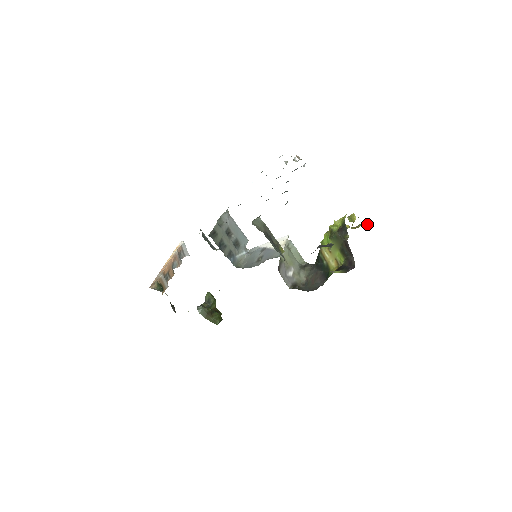
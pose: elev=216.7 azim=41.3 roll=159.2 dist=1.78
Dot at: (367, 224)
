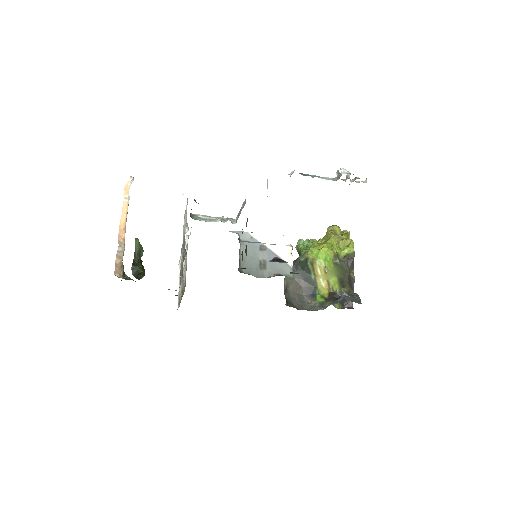
Dot at: occluded
